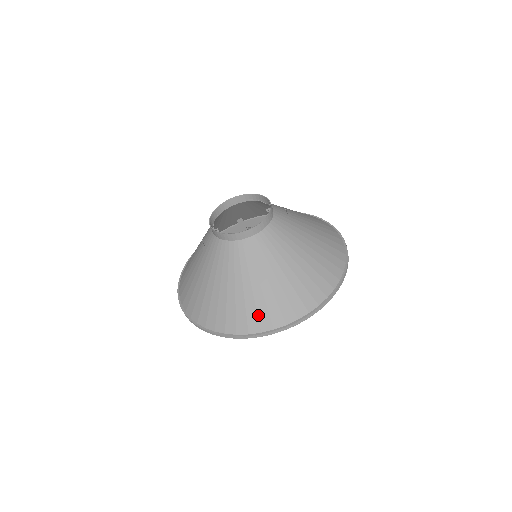
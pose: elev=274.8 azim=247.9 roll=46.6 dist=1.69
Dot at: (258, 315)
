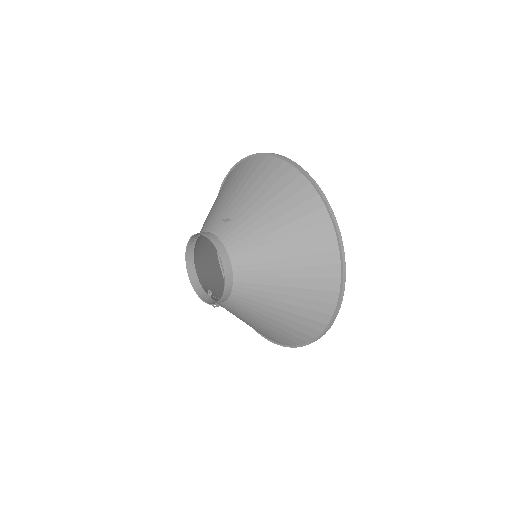
Dot at: (310, 319)
